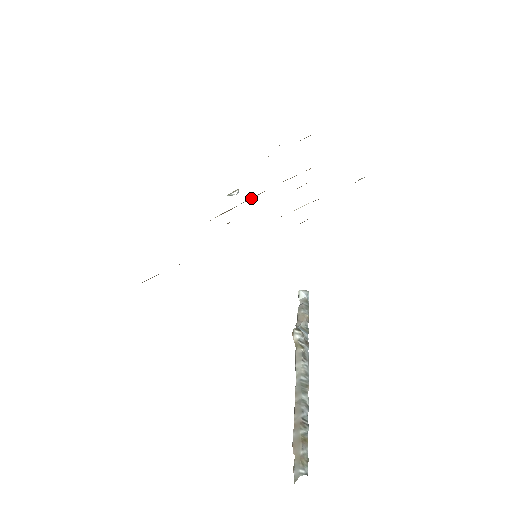
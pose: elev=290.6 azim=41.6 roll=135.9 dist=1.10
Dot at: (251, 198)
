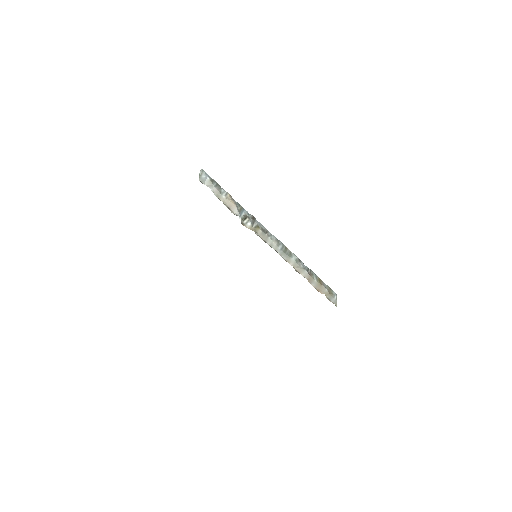
Dot at: occluded
